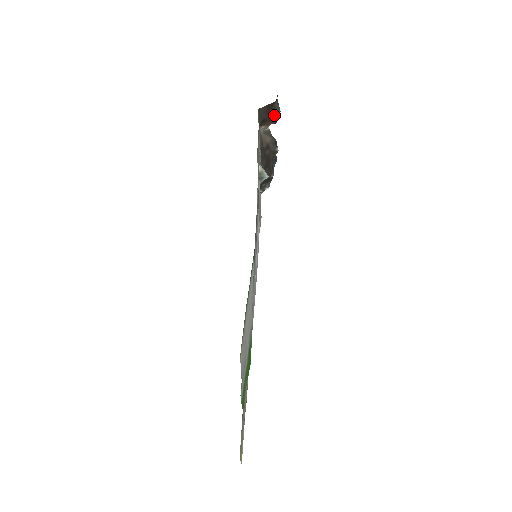
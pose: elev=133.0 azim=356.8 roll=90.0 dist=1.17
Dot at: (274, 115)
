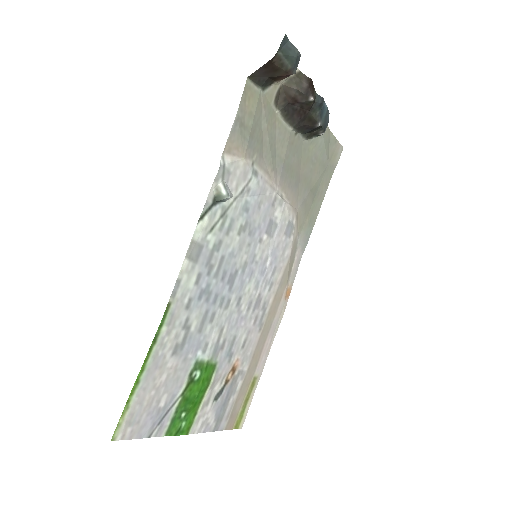
Dot at: (283, 69)
